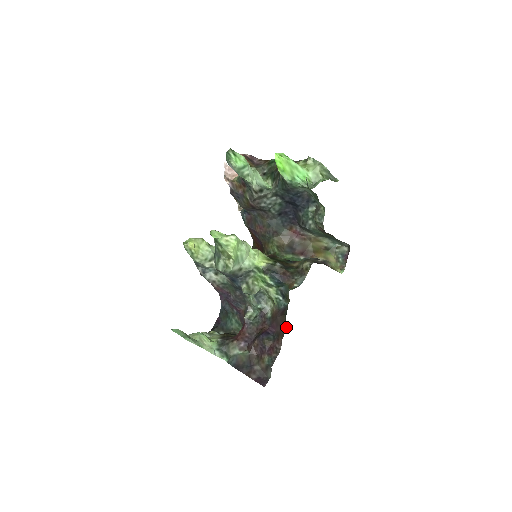
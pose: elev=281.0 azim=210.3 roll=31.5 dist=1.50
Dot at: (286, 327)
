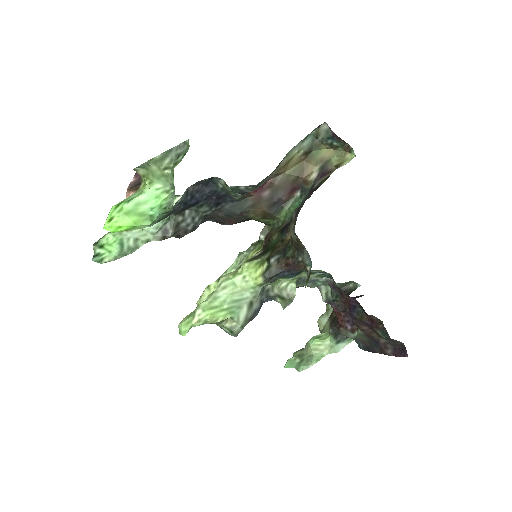
Dot at: occluded
